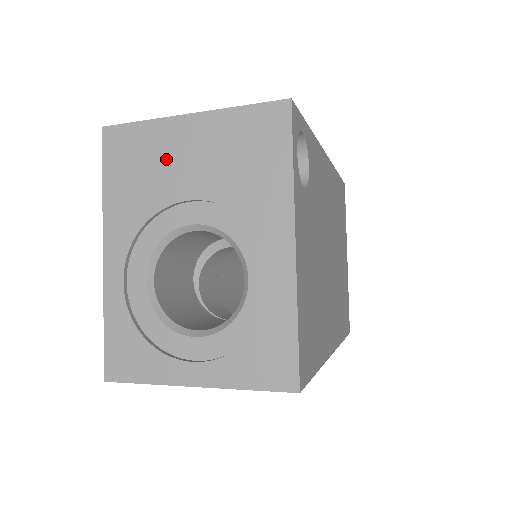
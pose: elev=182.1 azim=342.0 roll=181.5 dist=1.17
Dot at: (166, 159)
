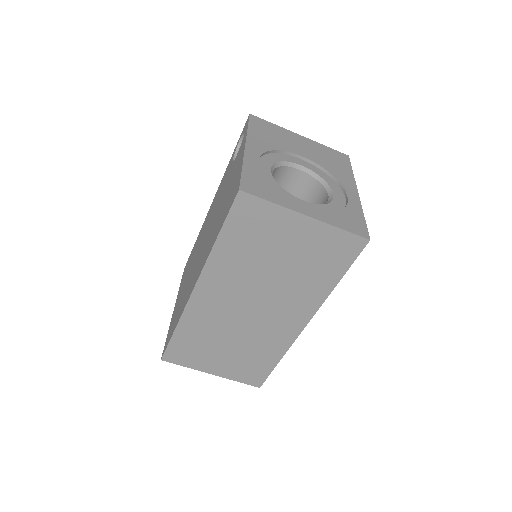
Dot at: (288, 139)
